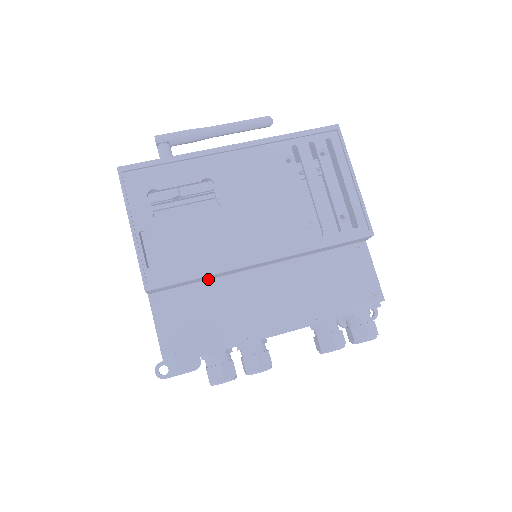
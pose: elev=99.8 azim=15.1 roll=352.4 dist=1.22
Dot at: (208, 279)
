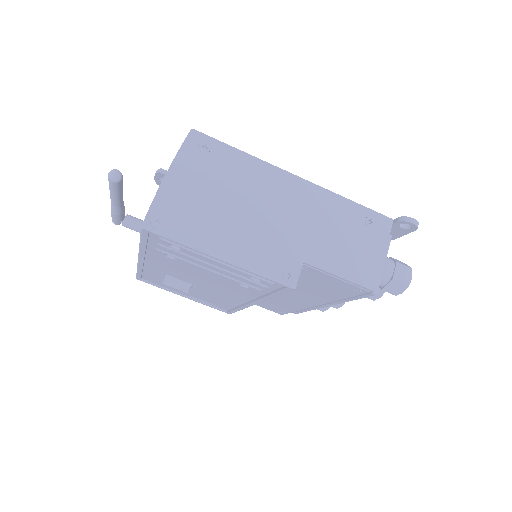
Dot at: occluded
